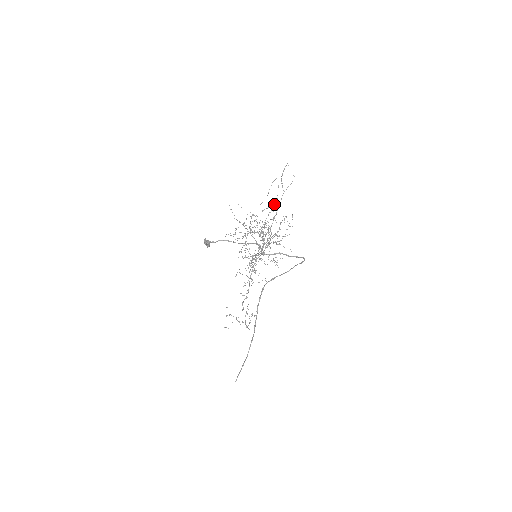
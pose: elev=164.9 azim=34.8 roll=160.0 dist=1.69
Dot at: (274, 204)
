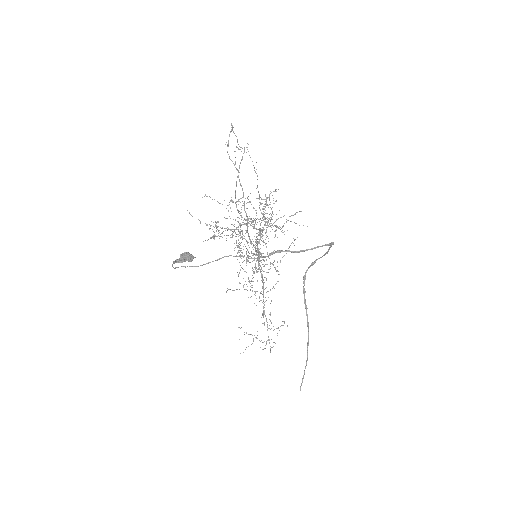
Dot at: occluded
